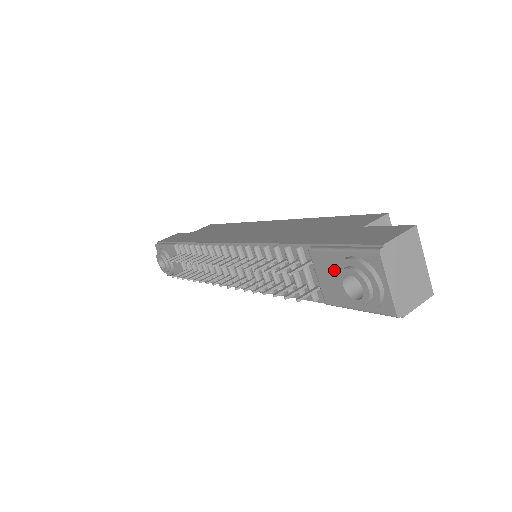
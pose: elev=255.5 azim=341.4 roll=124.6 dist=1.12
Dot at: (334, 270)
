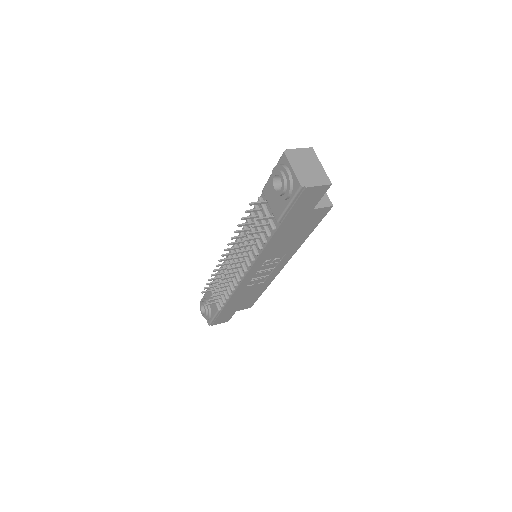
Dot at: occluded
